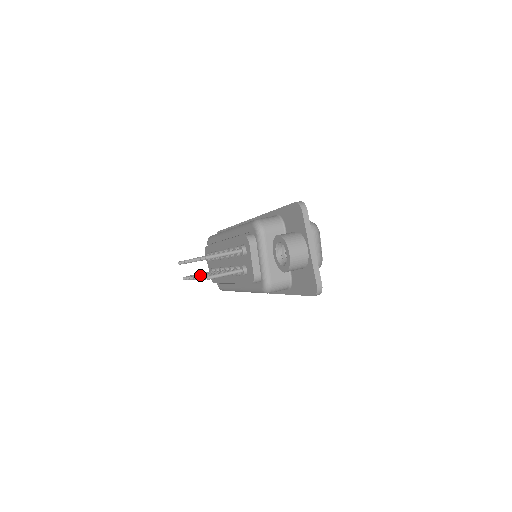
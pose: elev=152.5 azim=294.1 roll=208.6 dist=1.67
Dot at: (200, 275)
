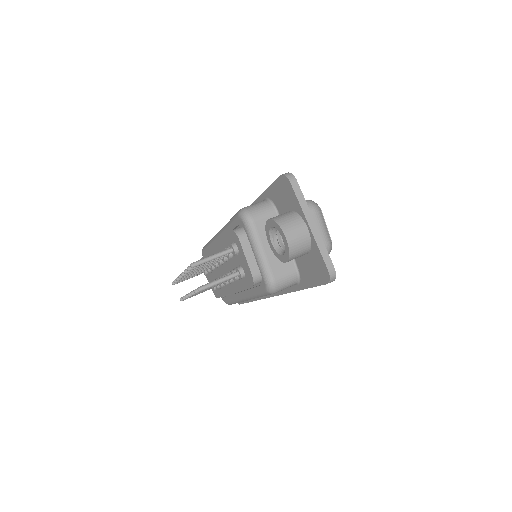
Dot at: occluded
